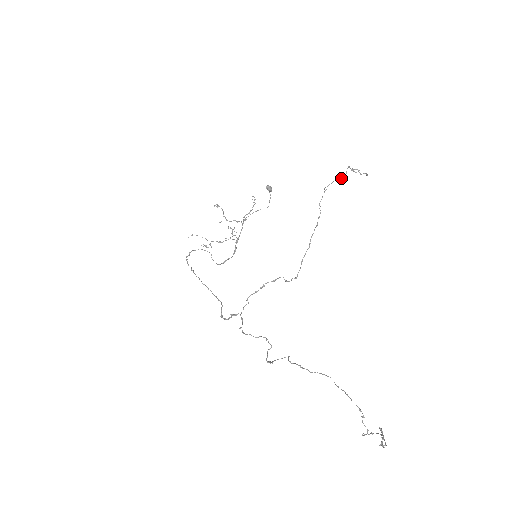
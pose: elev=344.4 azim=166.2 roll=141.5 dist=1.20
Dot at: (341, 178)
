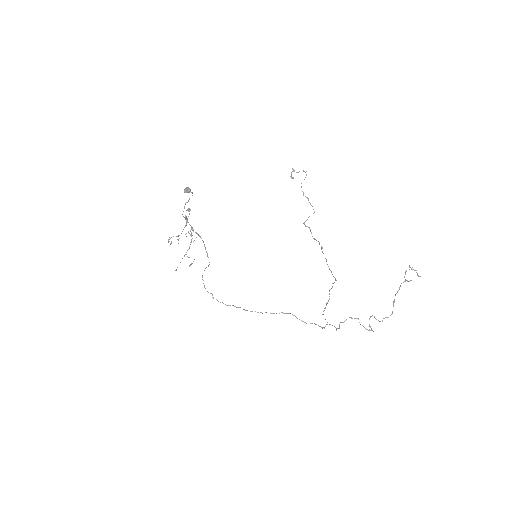
Dot at: (313, 213)
